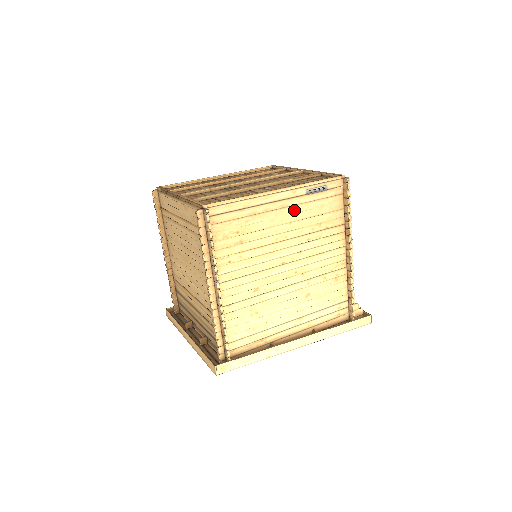
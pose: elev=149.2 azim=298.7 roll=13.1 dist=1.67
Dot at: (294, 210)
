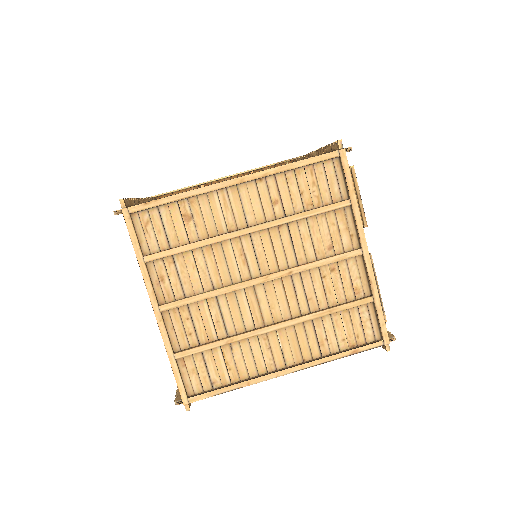
Dot at: occluded
